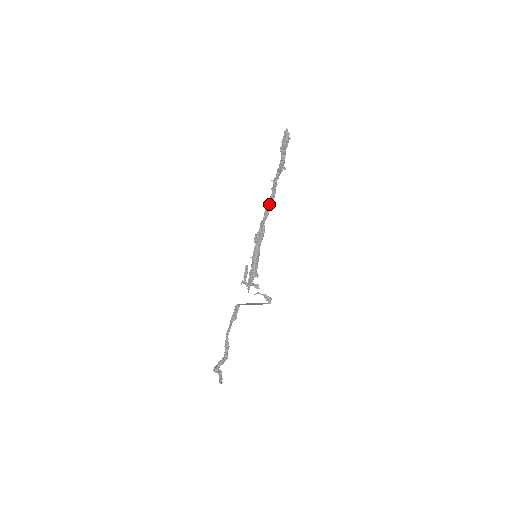
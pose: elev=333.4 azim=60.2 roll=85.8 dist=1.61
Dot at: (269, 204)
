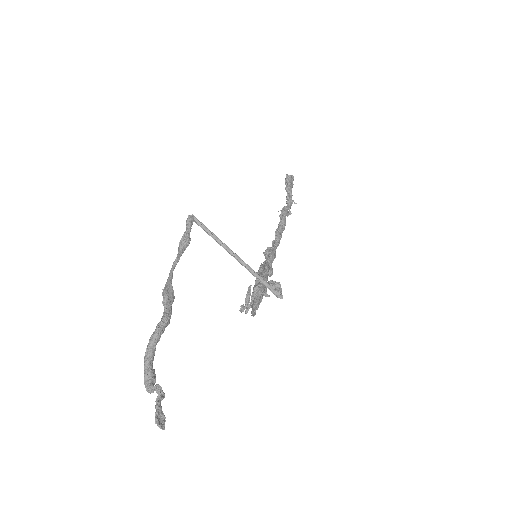
Dot at: (278, 228)
